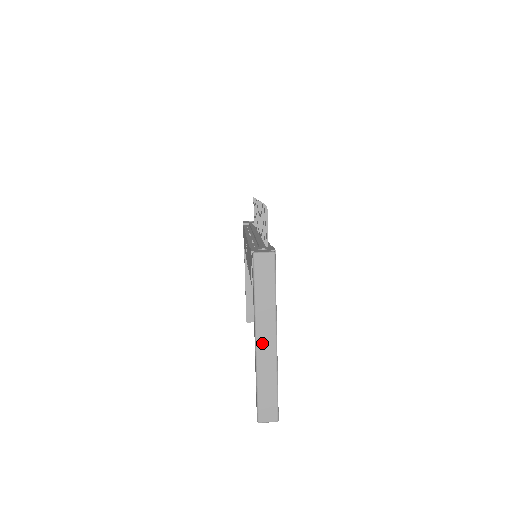
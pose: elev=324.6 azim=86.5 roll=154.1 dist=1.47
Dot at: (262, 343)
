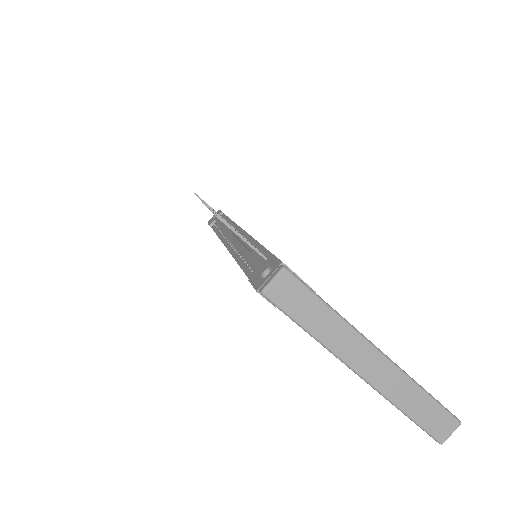
Dot at: (368, 371)
